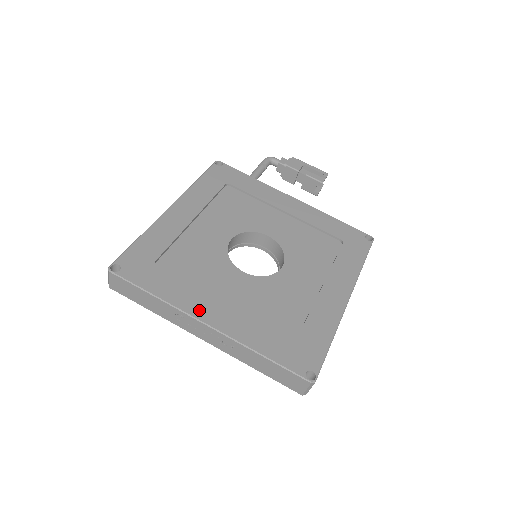
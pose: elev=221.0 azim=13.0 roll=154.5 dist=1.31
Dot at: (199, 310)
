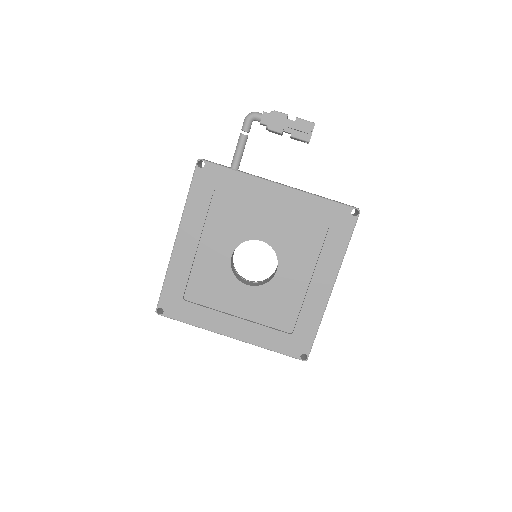
Dot at: (223, 329)
